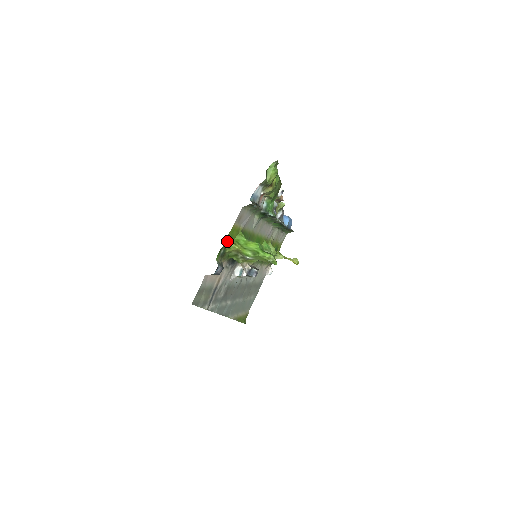
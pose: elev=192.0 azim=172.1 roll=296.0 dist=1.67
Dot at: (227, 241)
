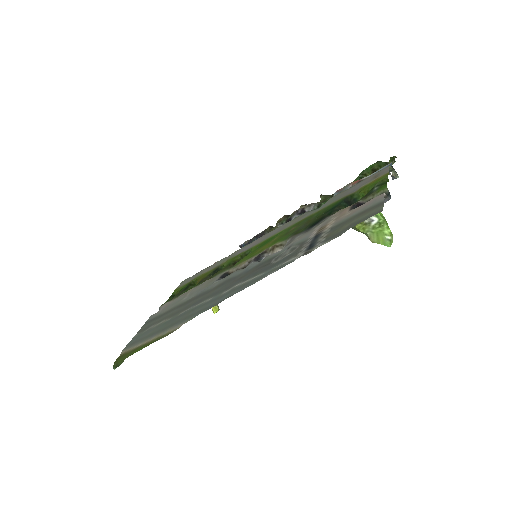
Dot at: (374, 184)
